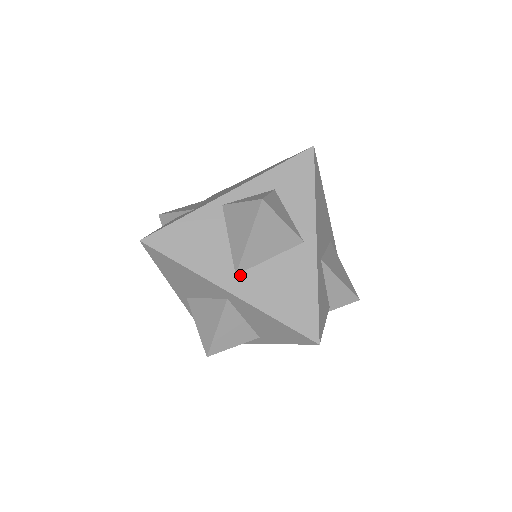
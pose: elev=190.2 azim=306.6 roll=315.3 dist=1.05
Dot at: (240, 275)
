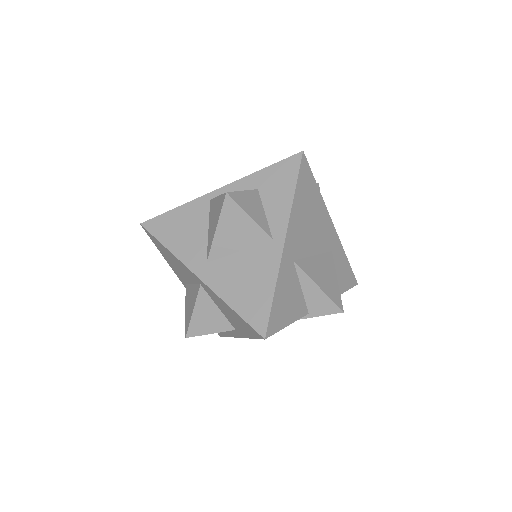
Dot at: (210, 263)
